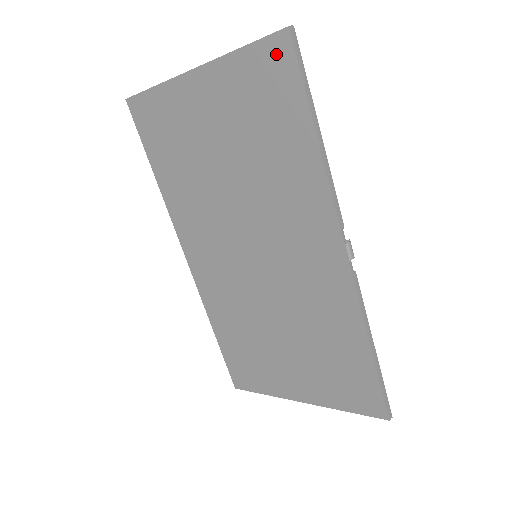
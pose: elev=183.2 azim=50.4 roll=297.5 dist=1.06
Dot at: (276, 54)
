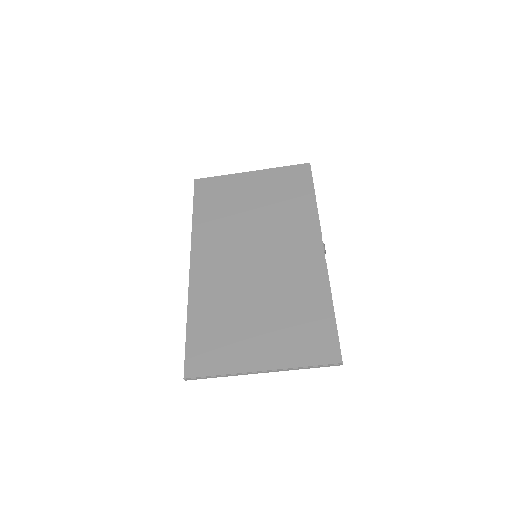
Dot at: (301, 170)
